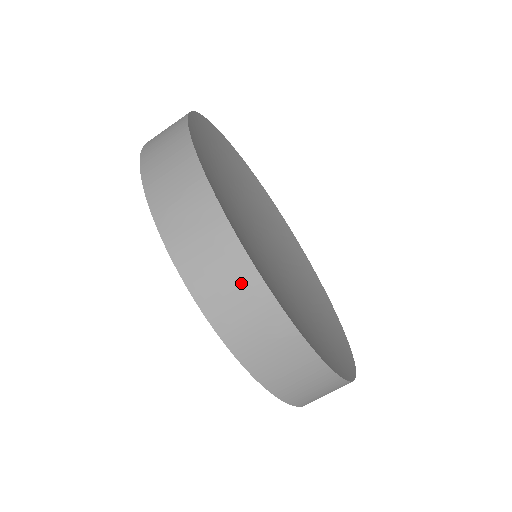
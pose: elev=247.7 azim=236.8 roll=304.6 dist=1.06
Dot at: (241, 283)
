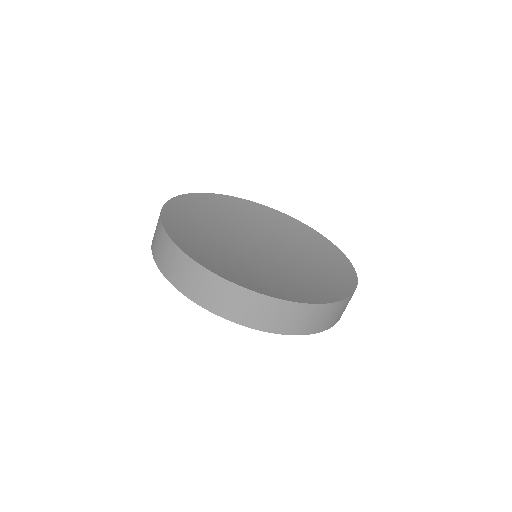
Dot at: (210, 283)
